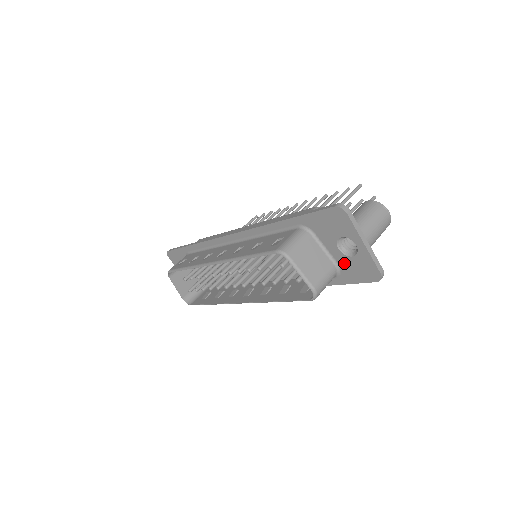
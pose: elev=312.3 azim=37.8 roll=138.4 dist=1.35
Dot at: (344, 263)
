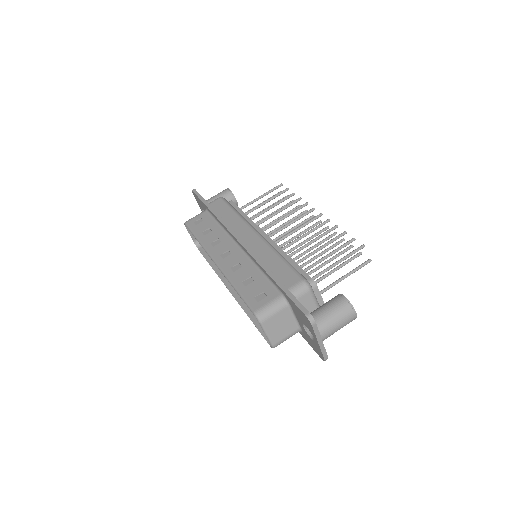
Dot at: (305, 333)
